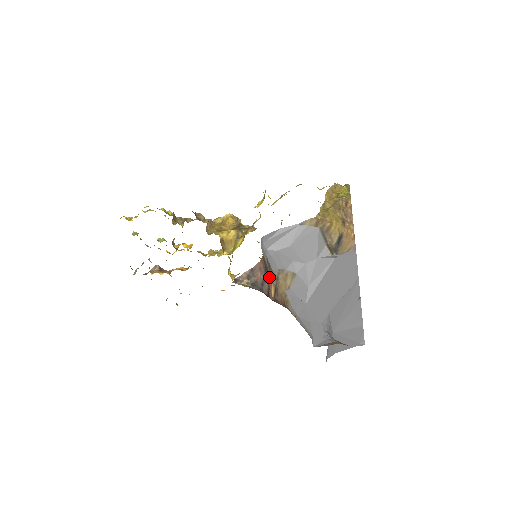
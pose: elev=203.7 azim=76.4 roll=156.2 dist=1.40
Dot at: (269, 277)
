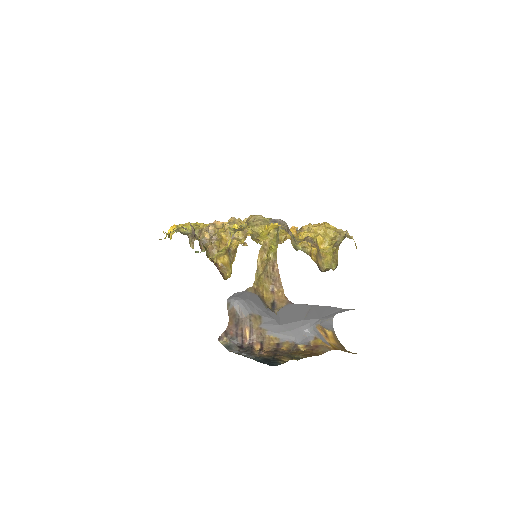
Dot at: (242, 325)
